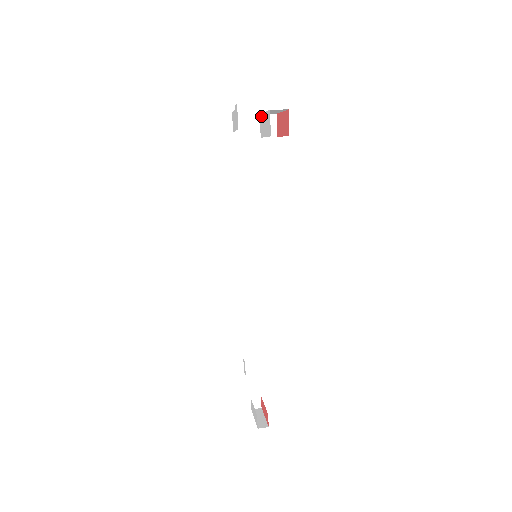
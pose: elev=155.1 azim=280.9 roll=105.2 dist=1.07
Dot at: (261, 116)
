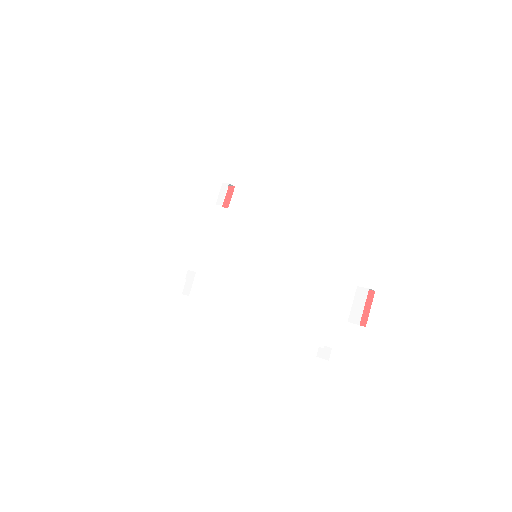
Dot at: (217, 201)
